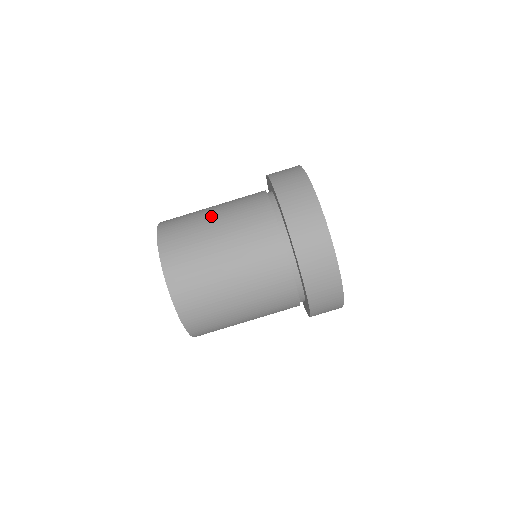
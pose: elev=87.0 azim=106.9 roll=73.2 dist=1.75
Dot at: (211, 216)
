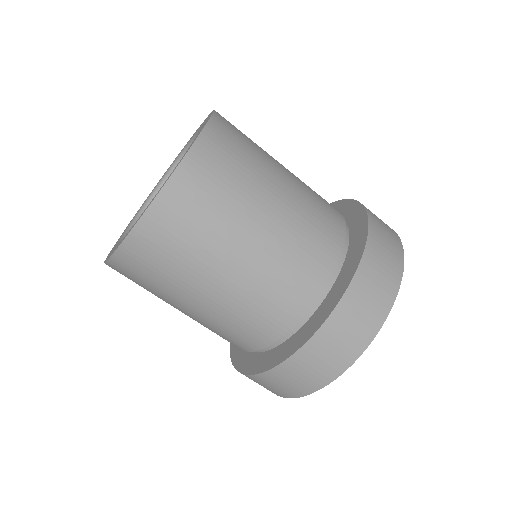
Dot at: (256, 226)
